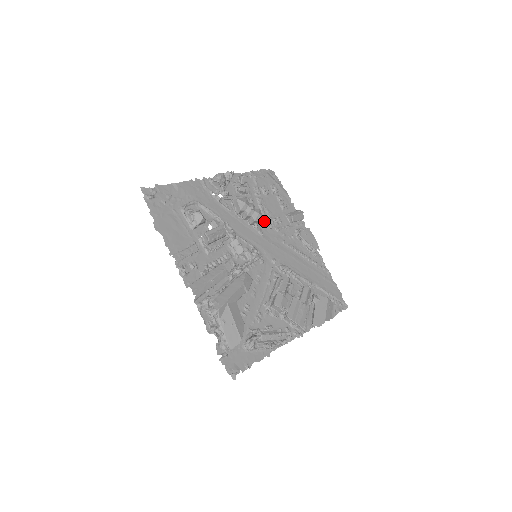
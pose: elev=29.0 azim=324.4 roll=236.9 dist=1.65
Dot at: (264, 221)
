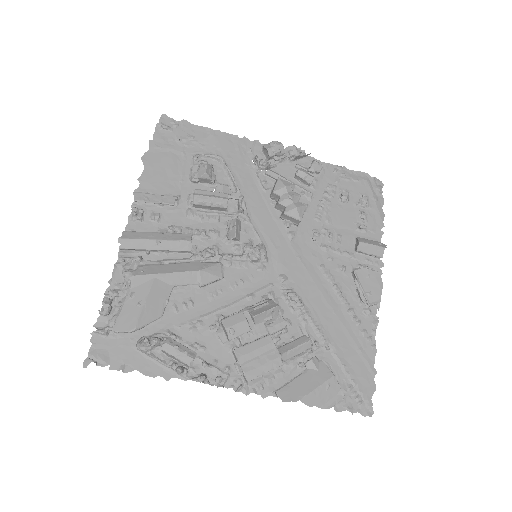
Dot at: (310, 227)
